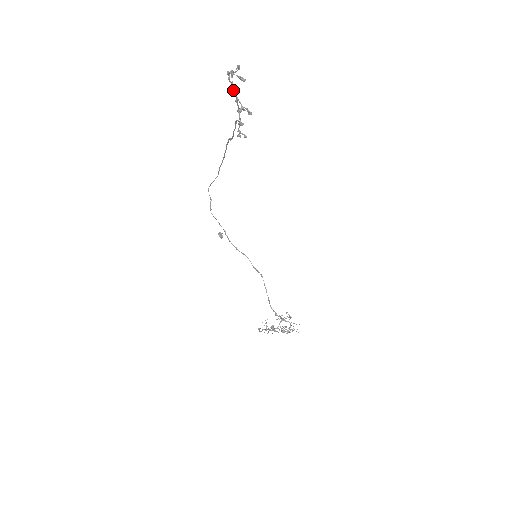
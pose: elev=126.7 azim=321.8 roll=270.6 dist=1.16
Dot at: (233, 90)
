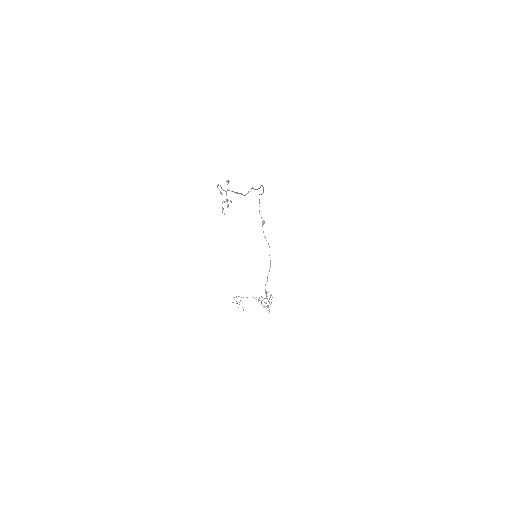
Dot at: (224, 190)
